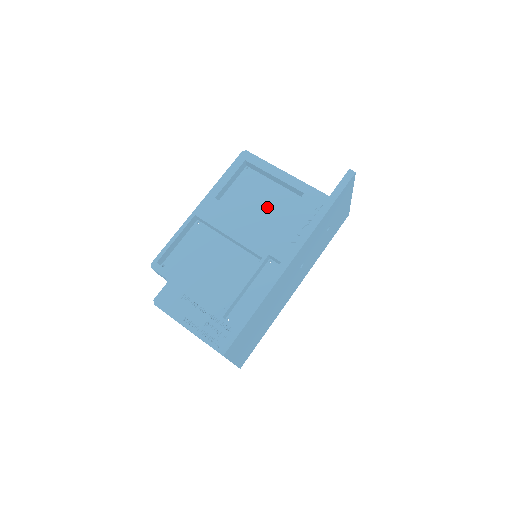
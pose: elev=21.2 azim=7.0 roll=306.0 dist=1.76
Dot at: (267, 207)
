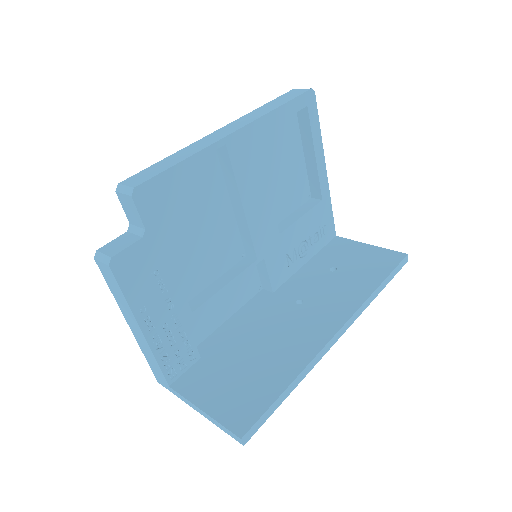
Dot at: (283, 184)
